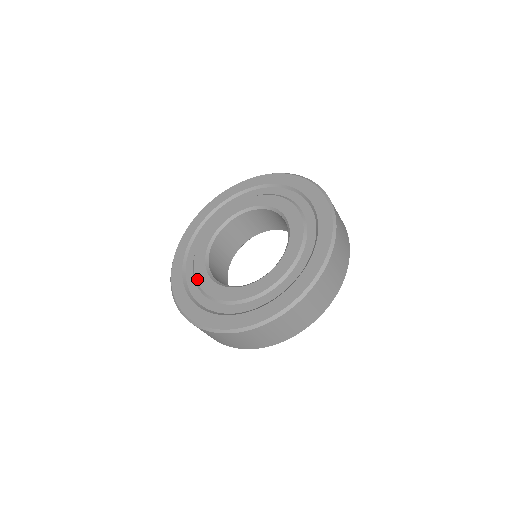
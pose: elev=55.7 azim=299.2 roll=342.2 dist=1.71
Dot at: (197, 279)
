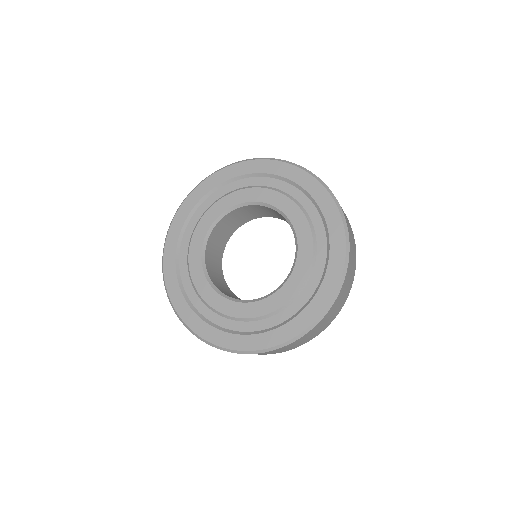
Dot at: (194, 282)
